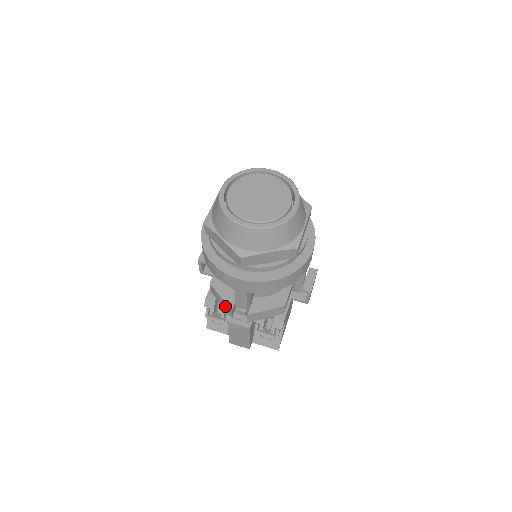
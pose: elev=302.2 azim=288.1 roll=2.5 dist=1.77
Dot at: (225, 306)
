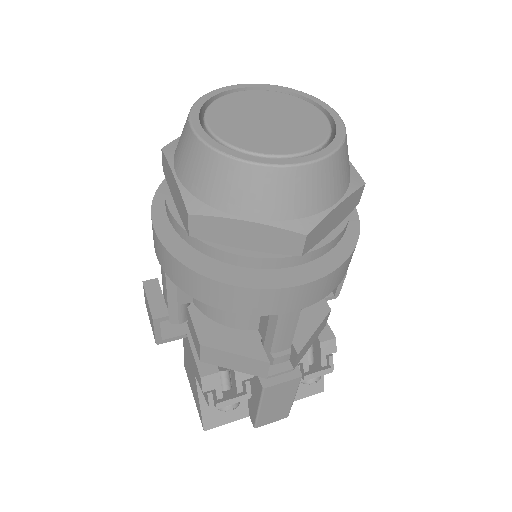
Dot at: (247, 366)
